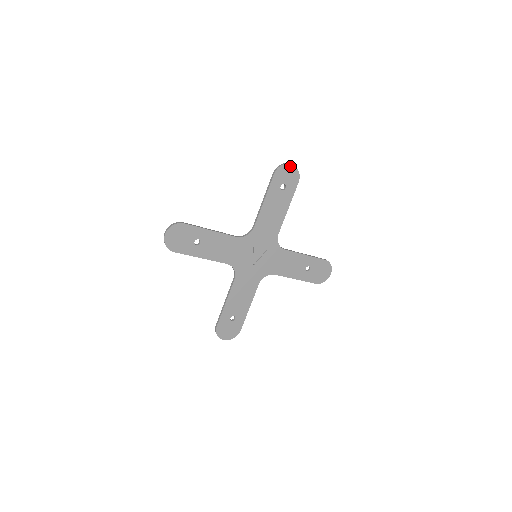
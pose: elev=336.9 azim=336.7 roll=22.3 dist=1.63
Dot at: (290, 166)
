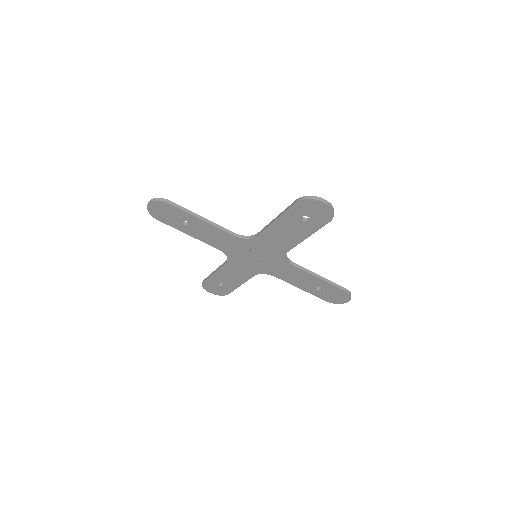
Dot at: (322, 203)
